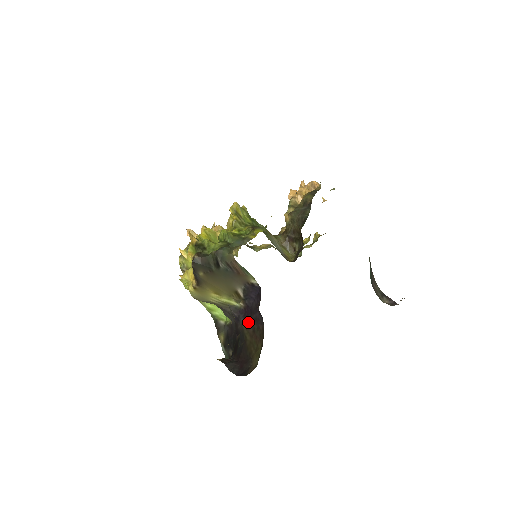
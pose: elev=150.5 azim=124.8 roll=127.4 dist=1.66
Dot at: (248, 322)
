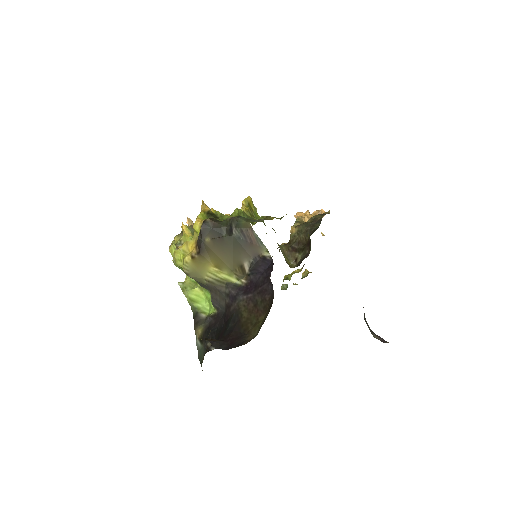
Dot at: (249, 297)
